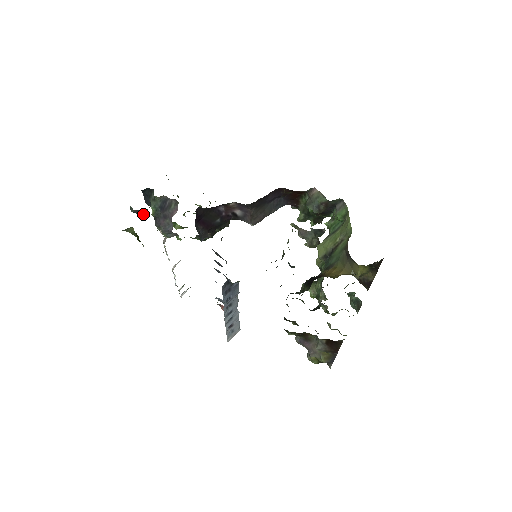
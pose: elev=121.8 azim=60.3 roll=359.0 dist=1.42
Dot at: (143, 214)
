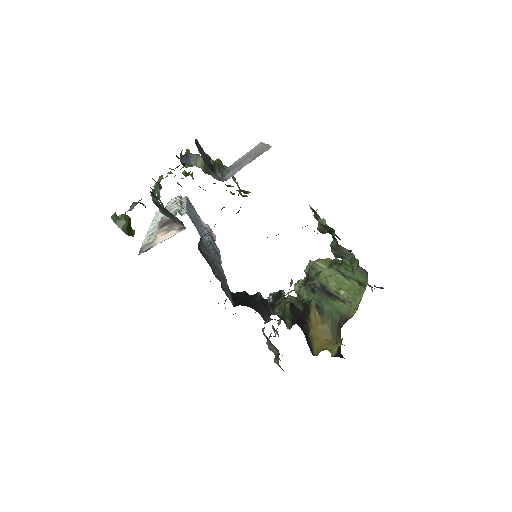
Dot at: occluded
